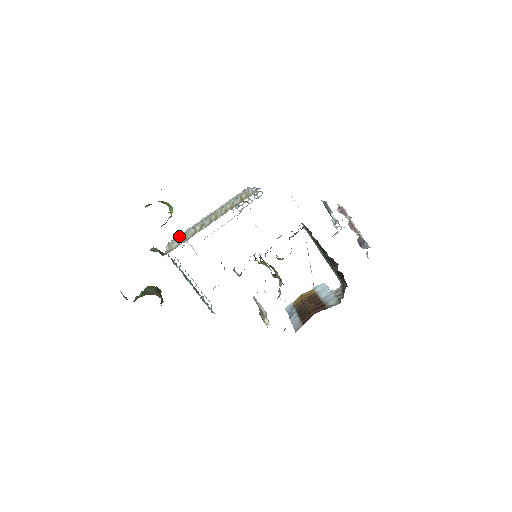
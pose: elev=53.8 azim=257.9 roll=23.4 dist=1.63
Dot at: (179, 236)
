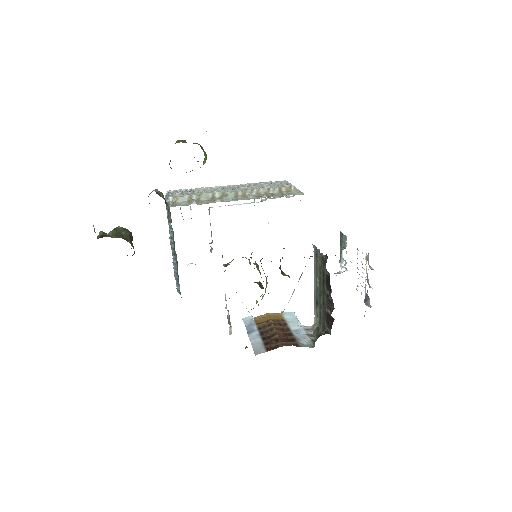
Dot at: (187, 191)
